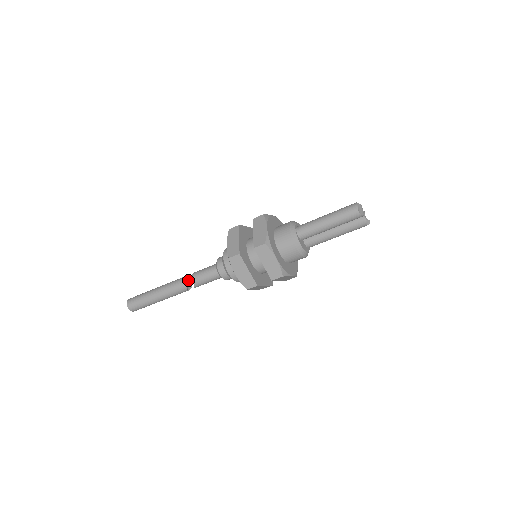
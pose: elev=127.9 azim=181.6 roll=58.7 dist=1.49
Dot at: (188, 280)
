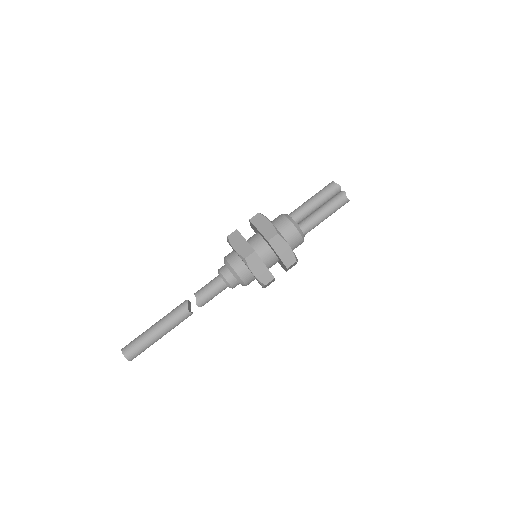
Dot at: occluded
